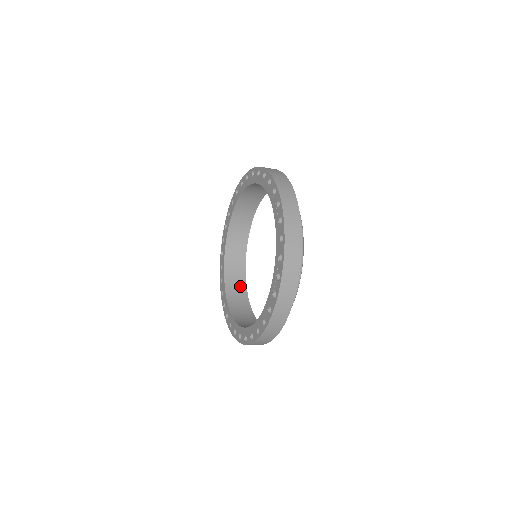
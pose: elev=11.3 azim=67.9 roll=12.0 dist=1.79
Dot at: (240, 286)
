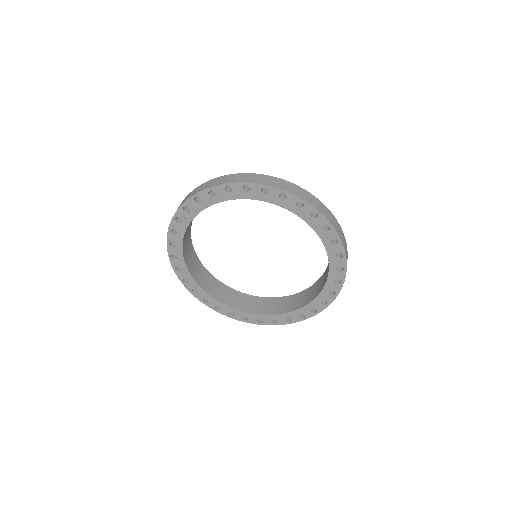
Dot at: (204, 273)
